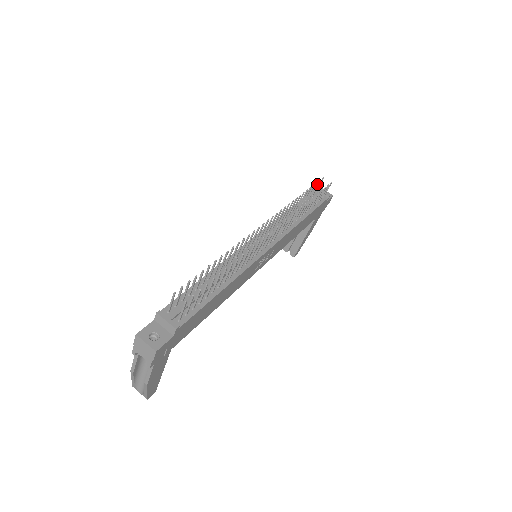
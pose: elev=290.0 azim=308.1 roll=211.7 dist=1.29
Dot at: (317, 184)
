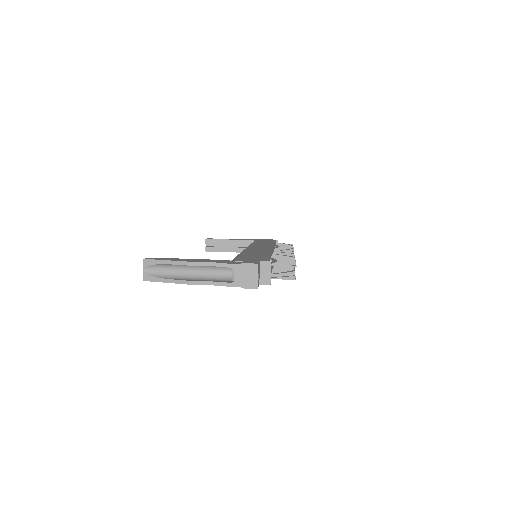
Dot at: occluded
